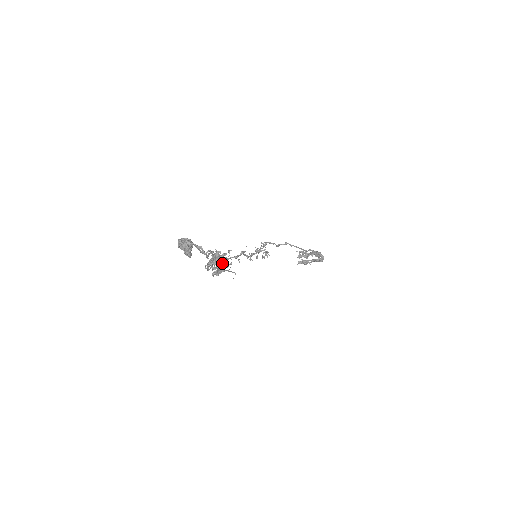
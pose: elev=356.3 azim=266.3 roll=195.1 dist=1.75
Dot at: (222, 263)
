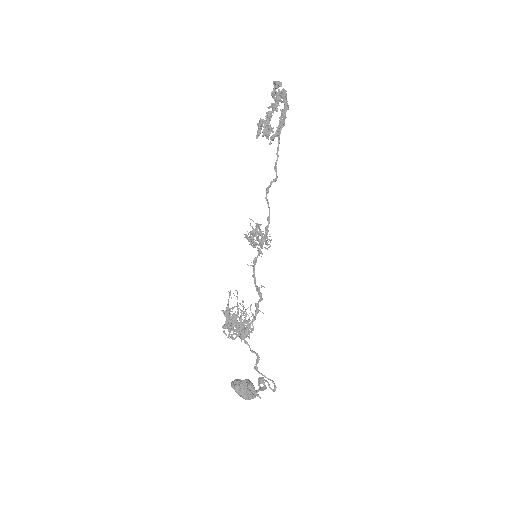
Dot at: occluded
